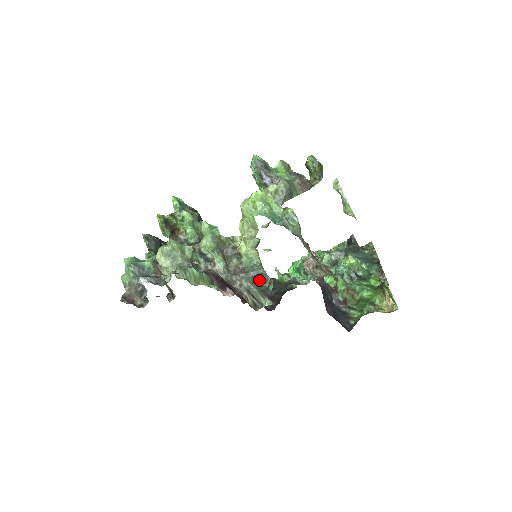
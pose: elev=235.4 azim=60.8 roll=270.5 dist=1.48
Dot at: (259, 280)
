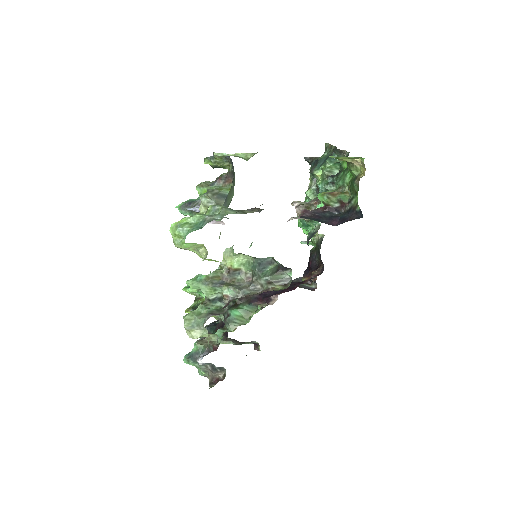
Dot at: (267, 268)
